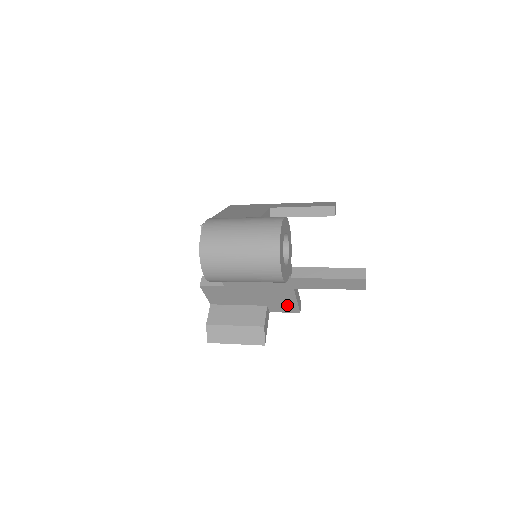
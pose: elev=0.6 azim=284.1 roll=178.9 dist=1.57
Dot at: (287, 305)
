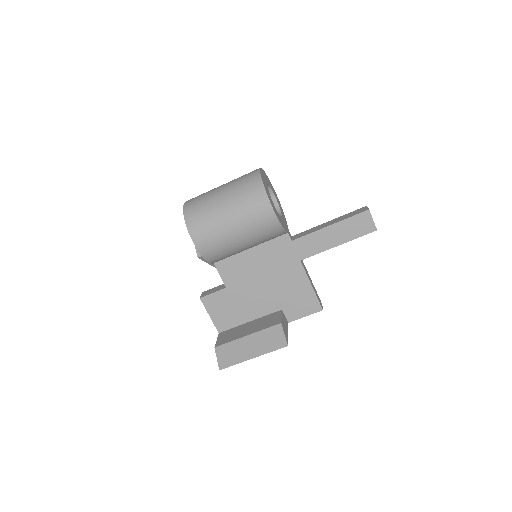
Dot at: (303, 299)
